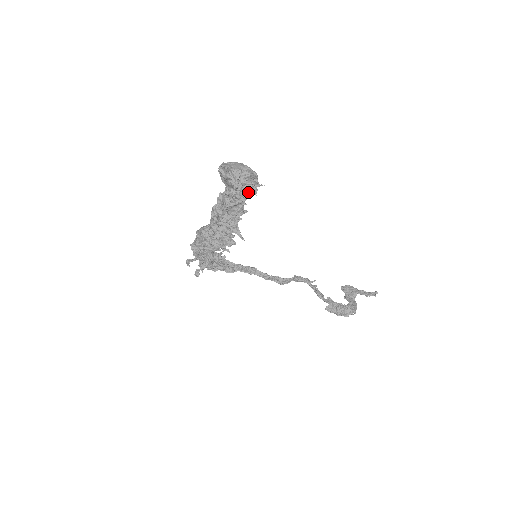
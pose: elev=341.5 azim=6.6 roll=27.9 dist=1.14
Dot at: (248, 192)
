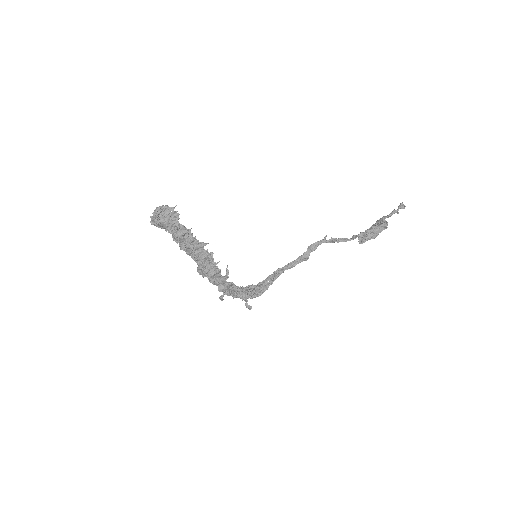
Dot at: (172, 217)
